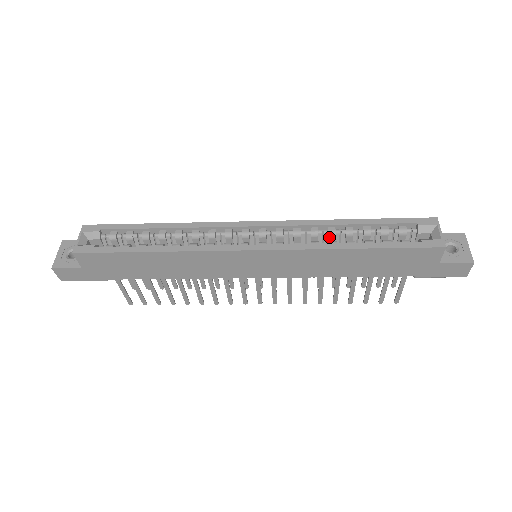
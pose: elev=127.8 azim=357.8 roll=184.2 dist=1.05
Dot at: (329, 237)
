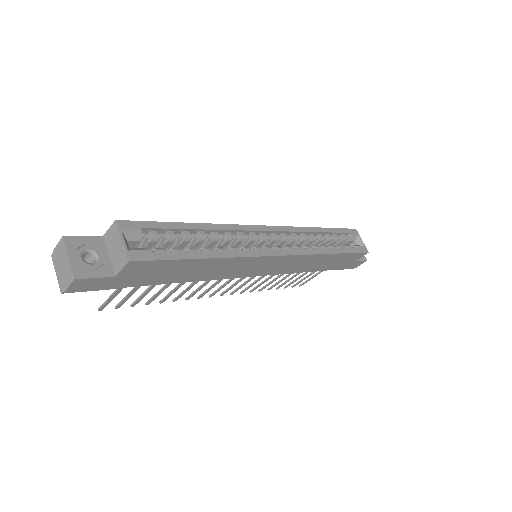
Dot at: (310, 242)
